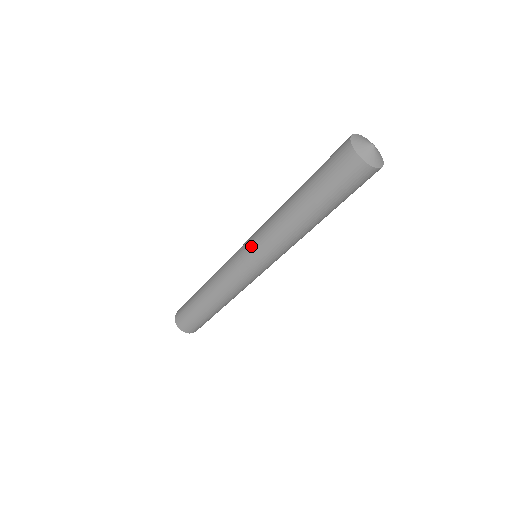
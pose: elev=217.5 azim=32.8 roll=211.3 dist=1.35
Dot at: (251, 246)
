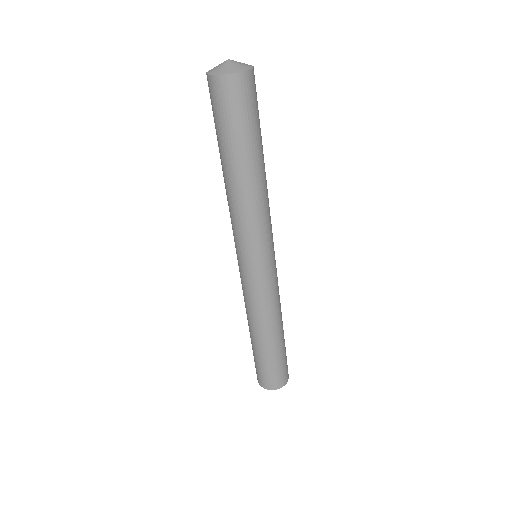
Dot at: (239, 248)
